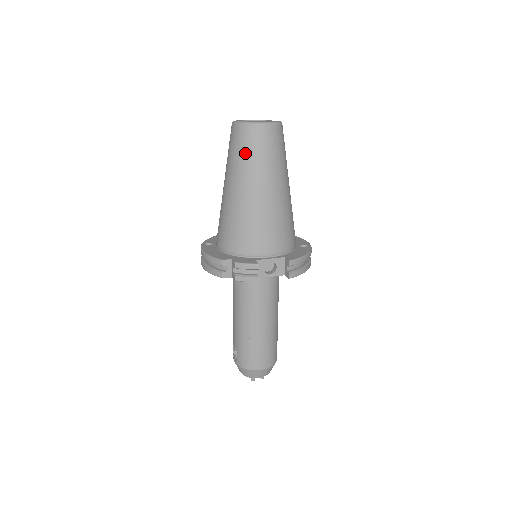
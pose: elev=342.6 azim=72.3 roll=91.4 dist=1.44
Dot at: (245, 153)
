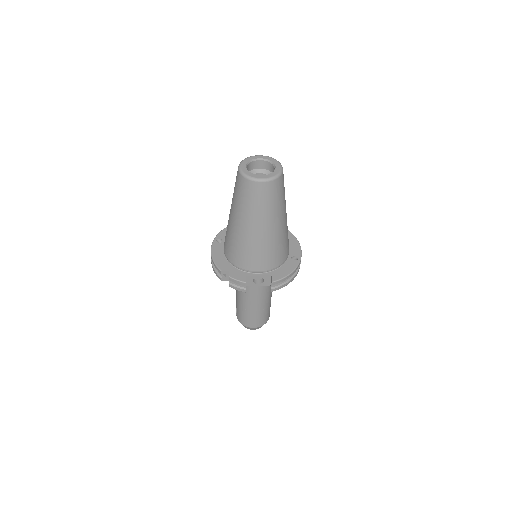
Dot at: (244, 199)
